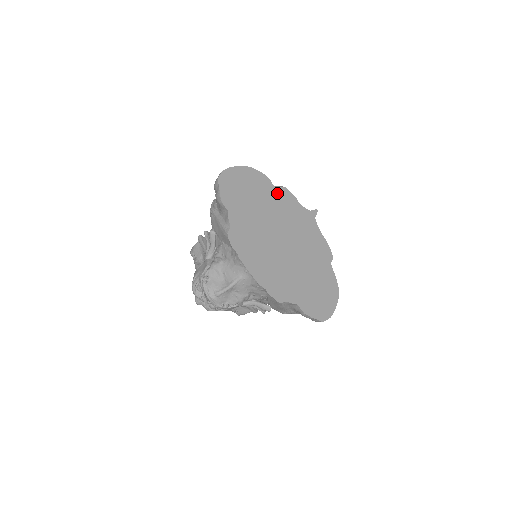
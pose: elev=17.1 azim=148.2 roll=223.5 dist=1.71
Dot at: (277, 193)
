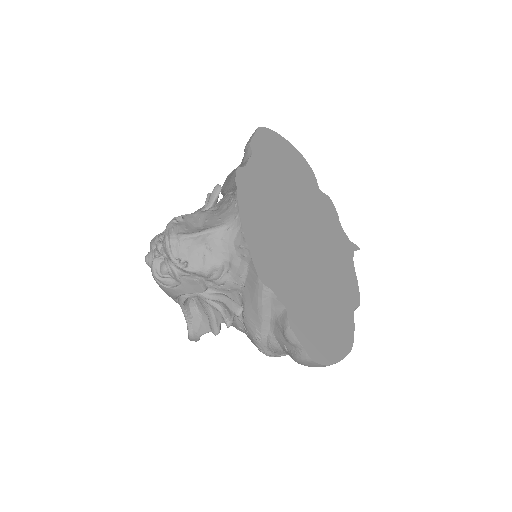
Dot at: (318, 194)
